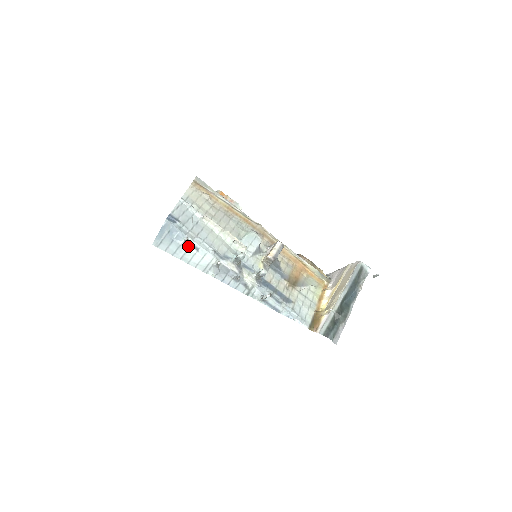
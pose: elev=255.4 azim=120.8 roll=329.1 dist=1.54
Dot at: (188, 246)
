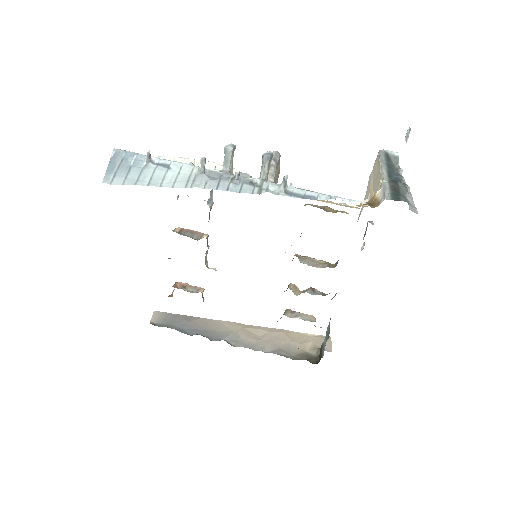
Dot at: (154, 167)
